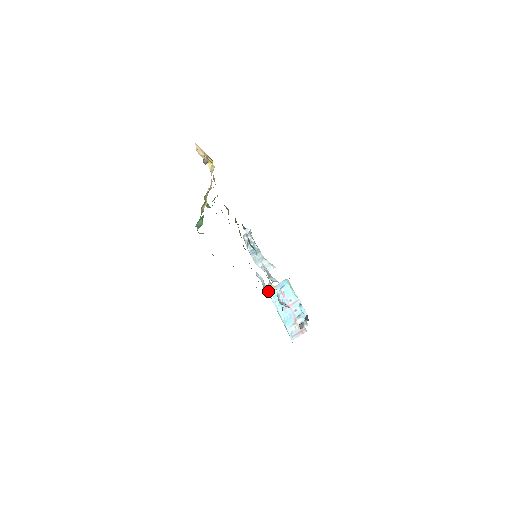
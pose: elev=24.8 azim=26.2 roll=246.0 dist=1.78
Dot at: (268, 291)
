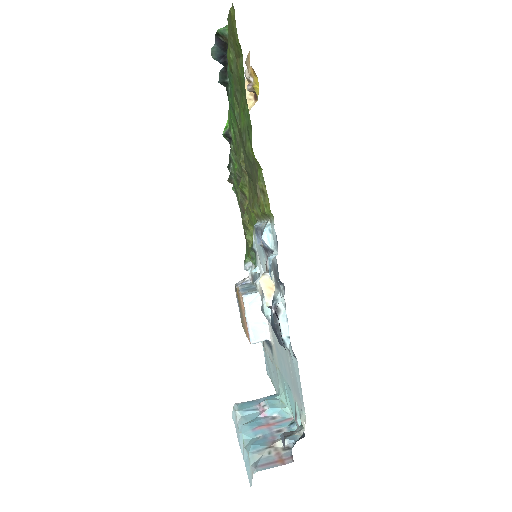
Dot at: (269, 236)
